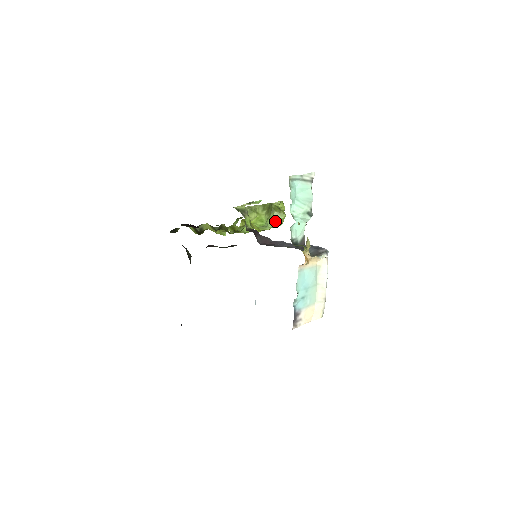
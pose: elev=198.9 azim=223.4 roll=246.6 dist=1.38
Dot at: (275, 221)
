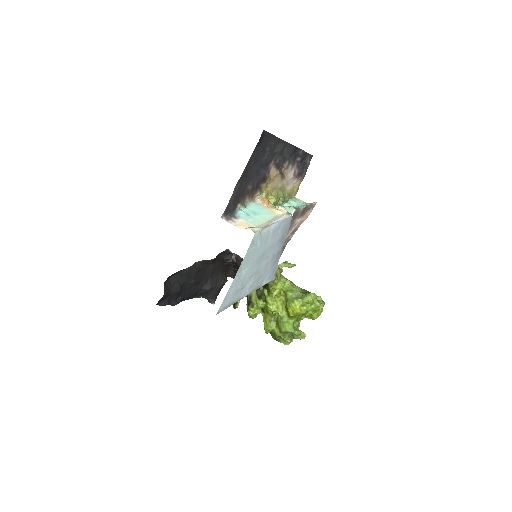
Dot at: (304, 296)
